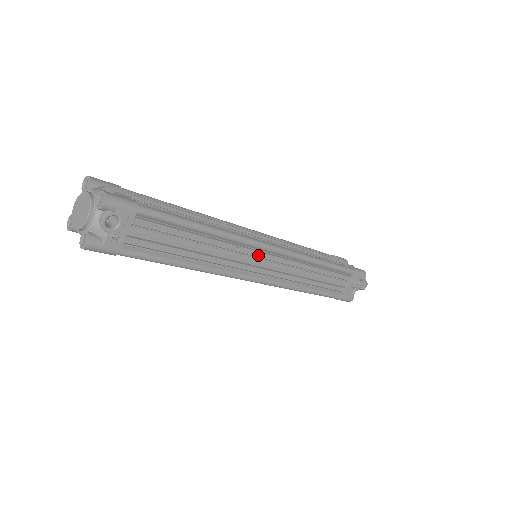
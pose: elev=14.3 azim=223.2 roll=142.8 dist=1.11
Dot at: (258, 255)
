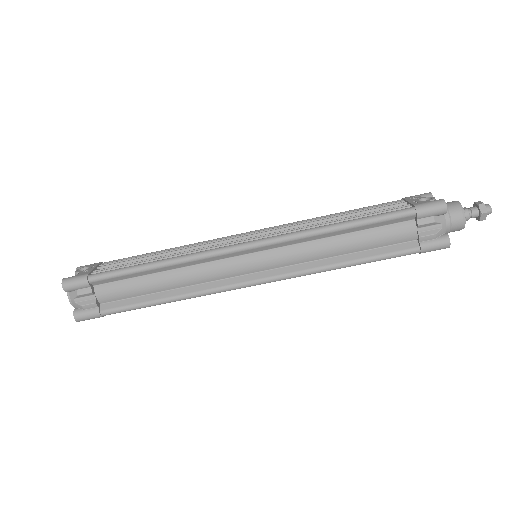
Dot at: occluded
